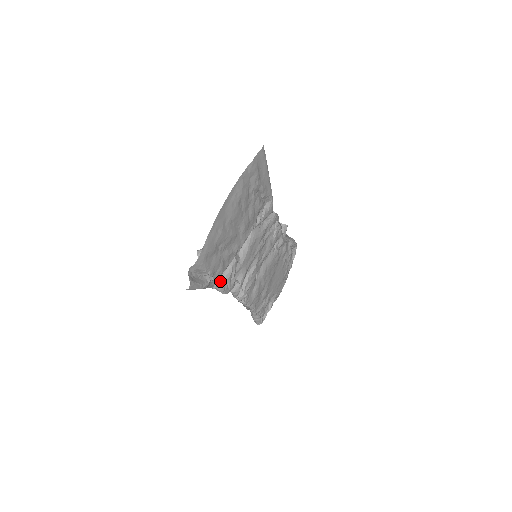
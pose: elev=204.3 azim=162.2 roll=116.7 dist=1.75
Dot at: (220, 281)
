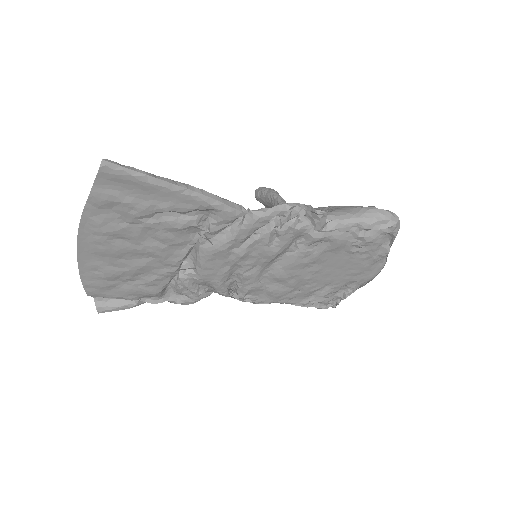
Dot at: (174, 292)
